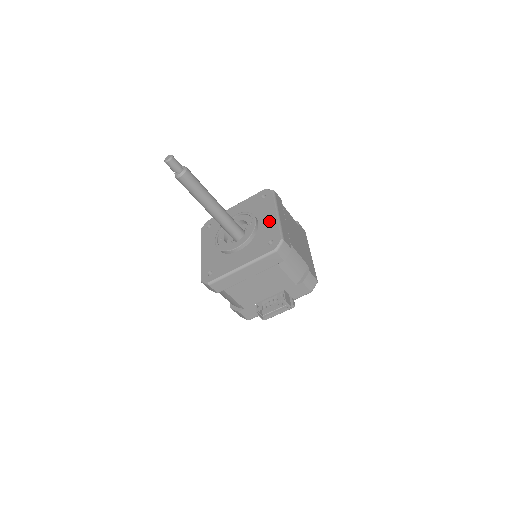
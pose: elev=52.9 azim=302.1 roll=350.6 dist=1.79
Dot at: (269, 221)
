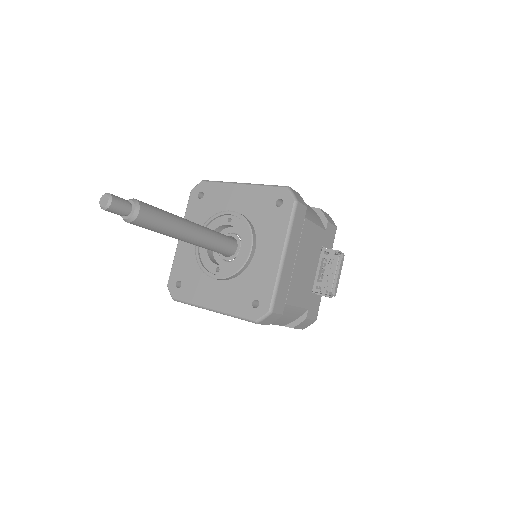
Dot at: (245, 196)
